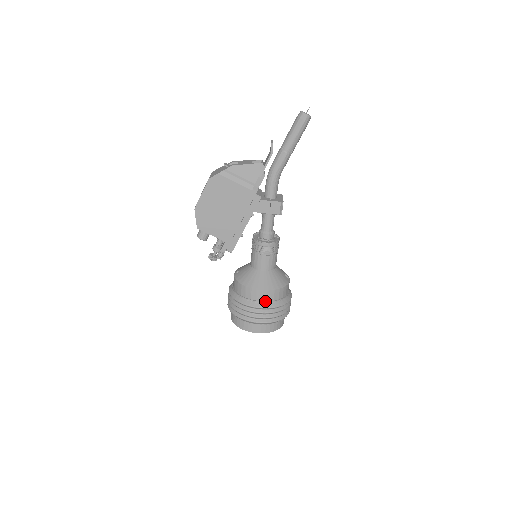
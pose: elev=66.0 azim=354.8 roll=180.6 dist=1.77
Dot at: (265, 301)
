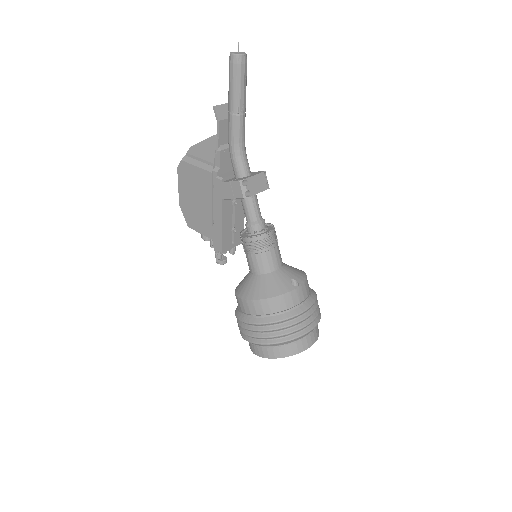
Dot at: (253, 314)
